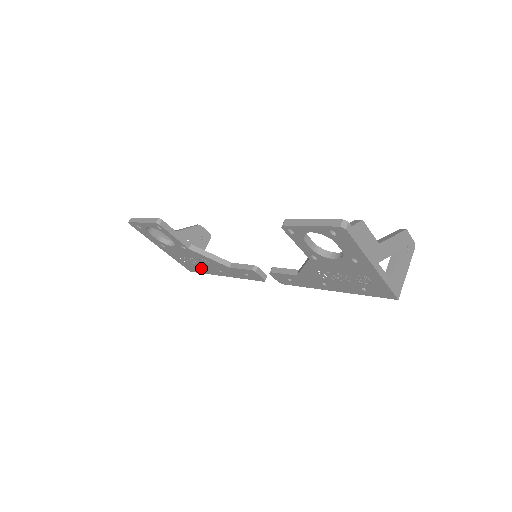
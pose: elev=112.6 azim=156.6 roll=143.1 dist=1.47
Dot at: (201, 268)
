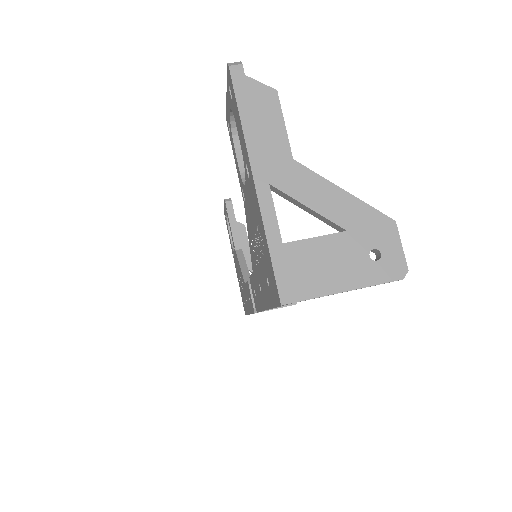
Dot at: (244, 300)
